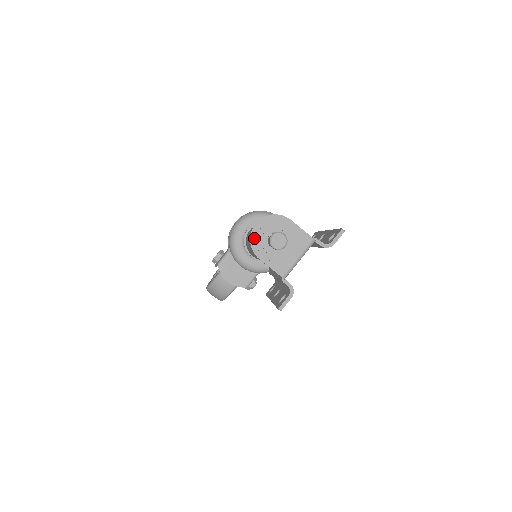
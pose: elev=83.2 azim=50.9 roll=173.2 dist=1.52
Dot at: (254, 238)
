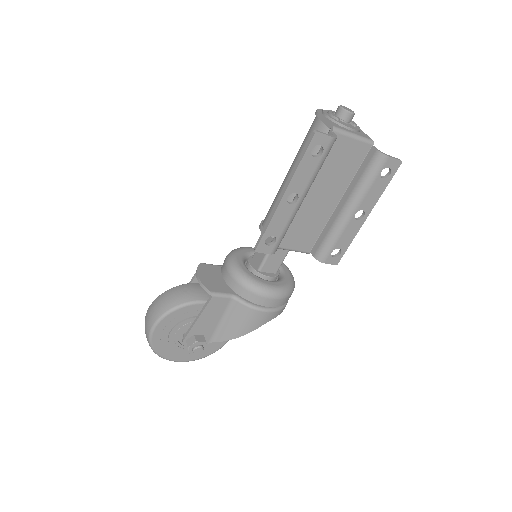
Dot at: occluded
